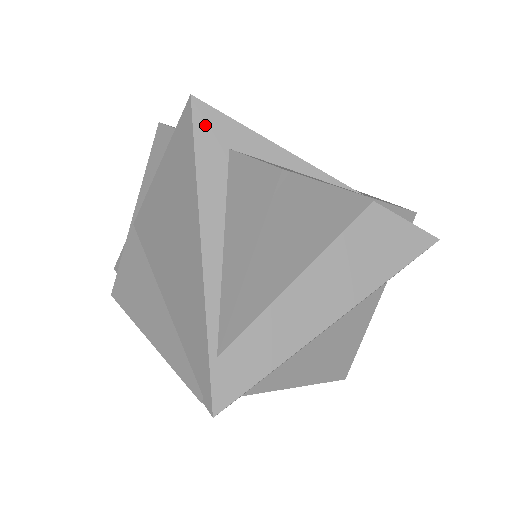
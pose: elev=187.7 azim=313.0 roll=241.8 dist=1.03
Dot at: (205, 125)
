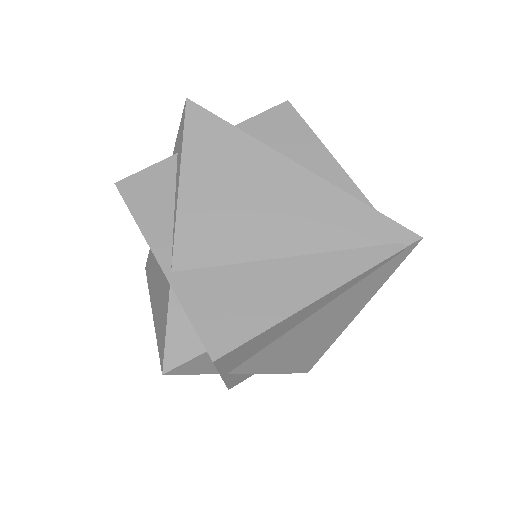
Dot at: occluded
